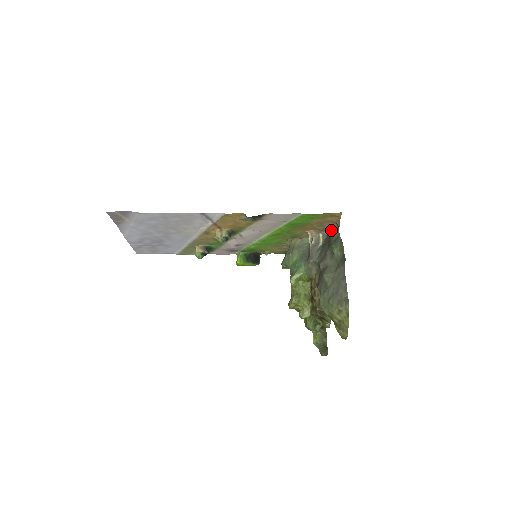
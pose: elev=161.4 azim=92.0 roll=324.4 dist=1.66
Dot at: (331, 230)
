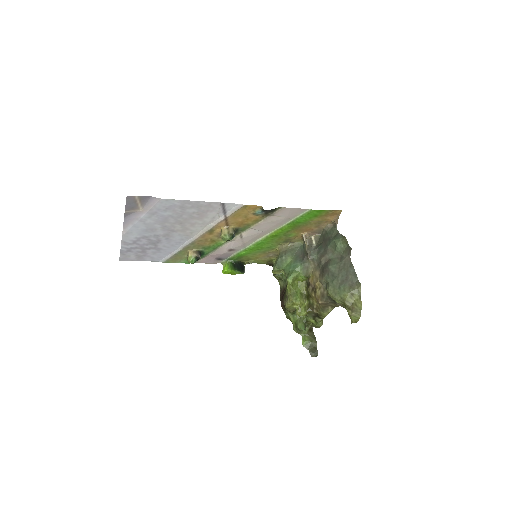
Dot at: (326, 230)
